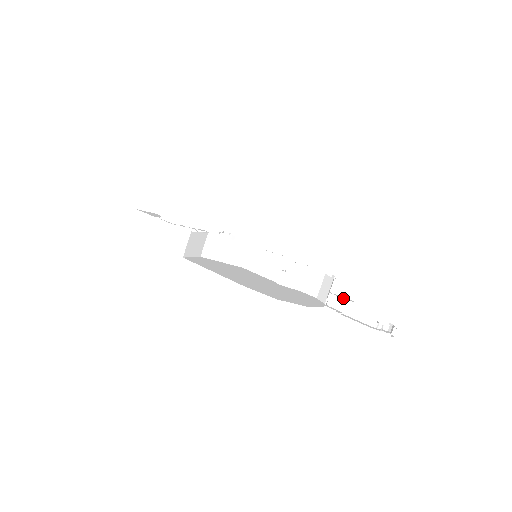
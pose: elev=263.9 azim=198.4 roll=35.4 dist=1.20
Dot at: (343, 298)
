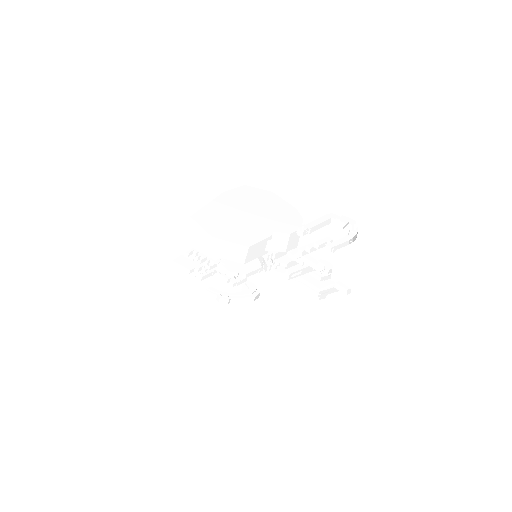
Dot at: occluded
